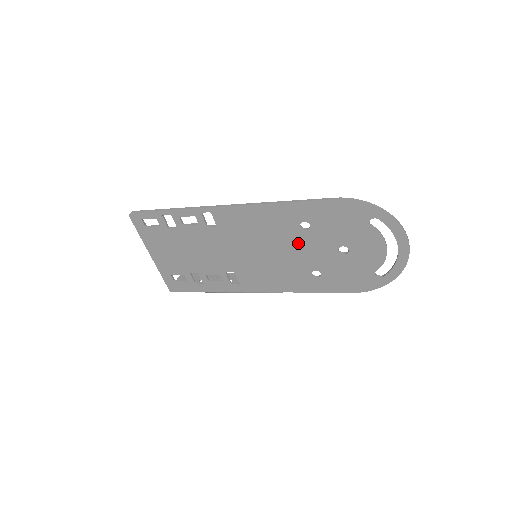
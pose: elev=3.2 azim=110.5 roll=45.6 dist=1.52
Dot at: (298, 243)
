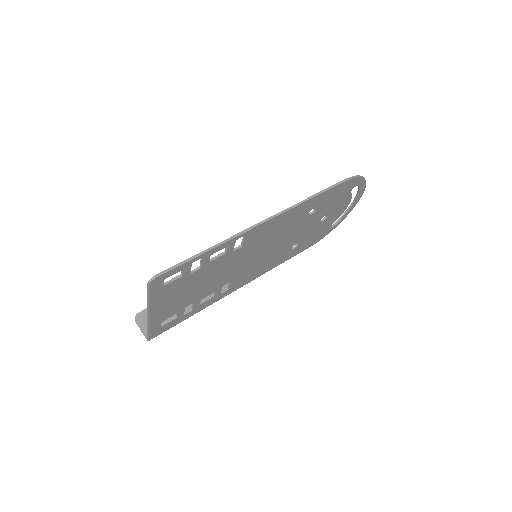
Dot at: (298, 228)
